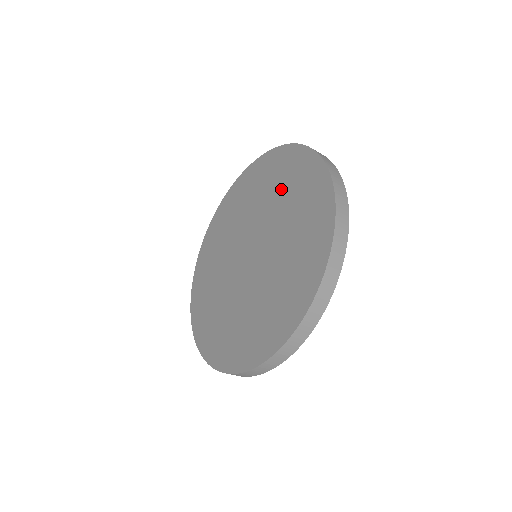
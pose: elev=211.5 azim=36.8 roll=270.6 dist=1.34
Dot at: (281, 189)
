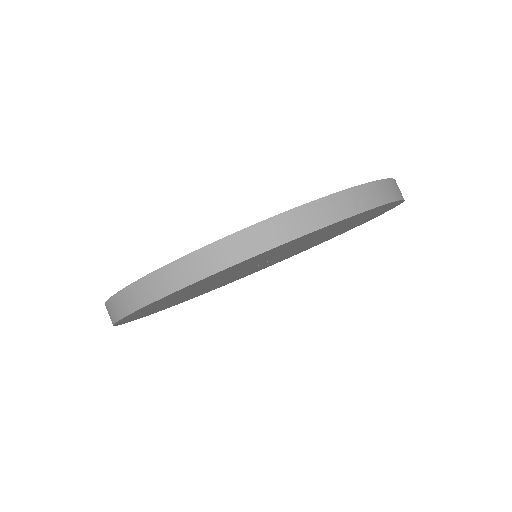
Dot at: occluded
